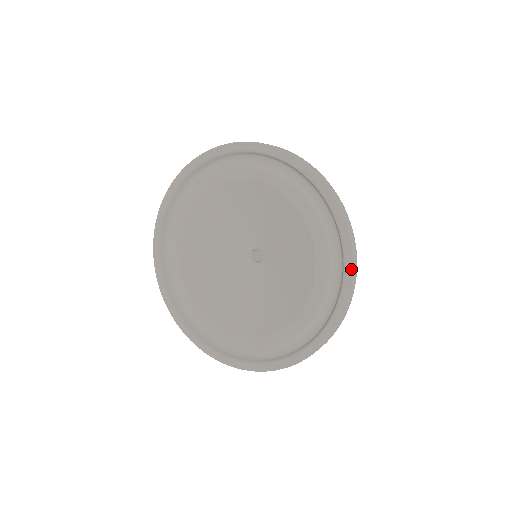
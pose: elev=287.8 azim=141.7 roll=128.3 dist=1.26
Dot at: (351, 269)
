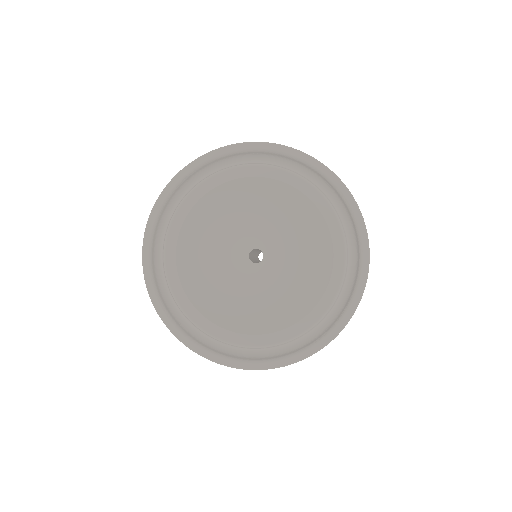
Dot at: (345, 188)
